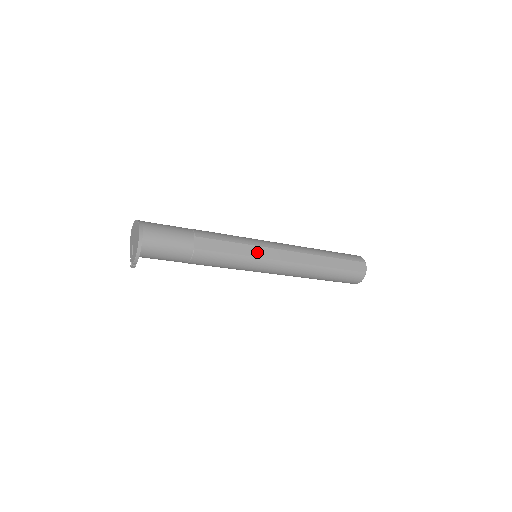
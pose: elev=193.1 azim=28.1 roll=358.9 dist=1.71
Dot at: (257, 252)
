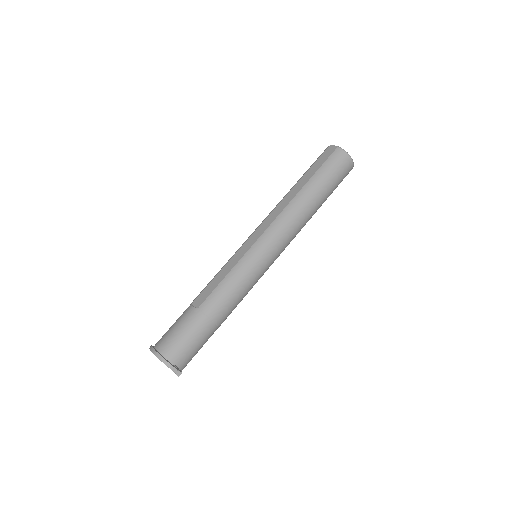
Dot at: (243, 251)
